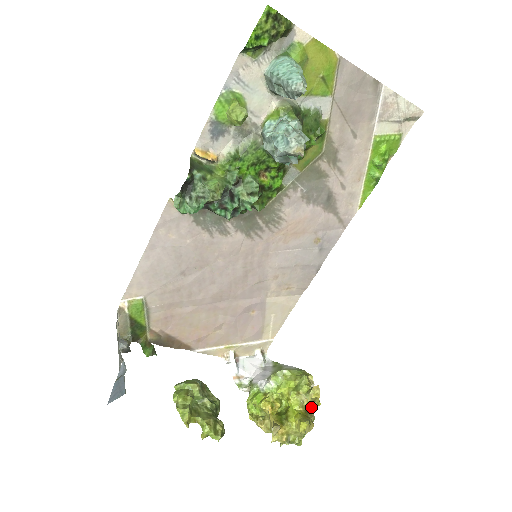
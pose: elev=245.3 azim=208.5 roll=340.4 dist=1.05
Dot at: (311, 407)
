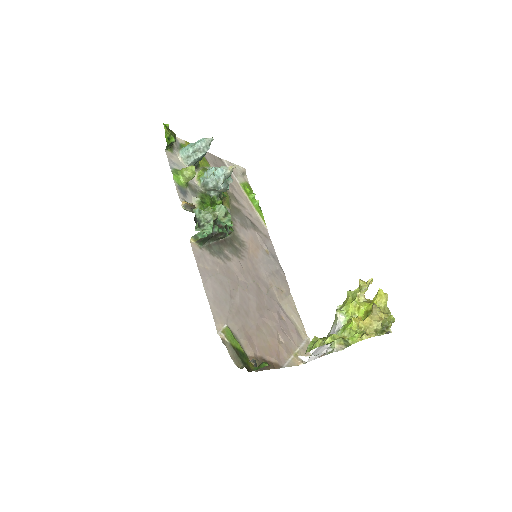
Dot at: (371, 301)
